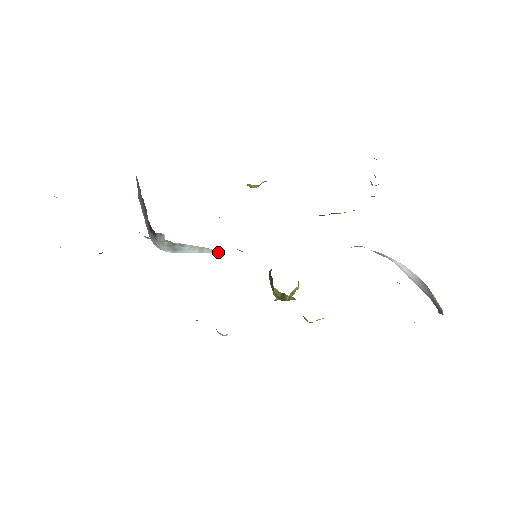
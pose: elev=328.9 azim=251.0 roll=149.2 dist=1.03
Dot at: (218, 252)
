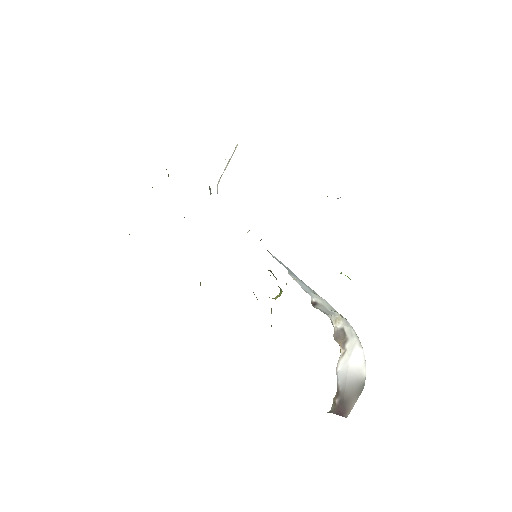
Dot at: occluded
